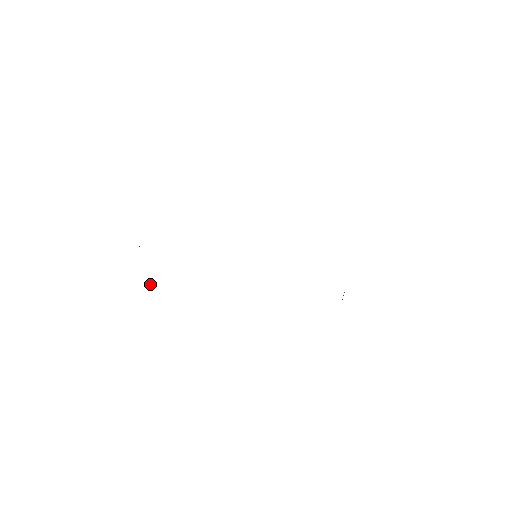
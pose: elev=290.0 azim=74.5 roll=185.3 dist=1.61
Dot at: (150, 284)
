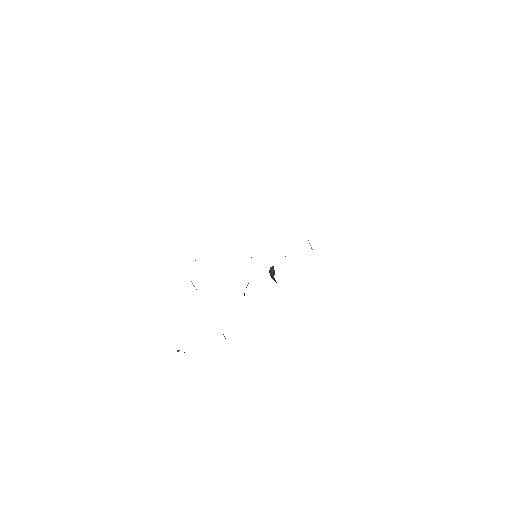
Dot at: occluded
